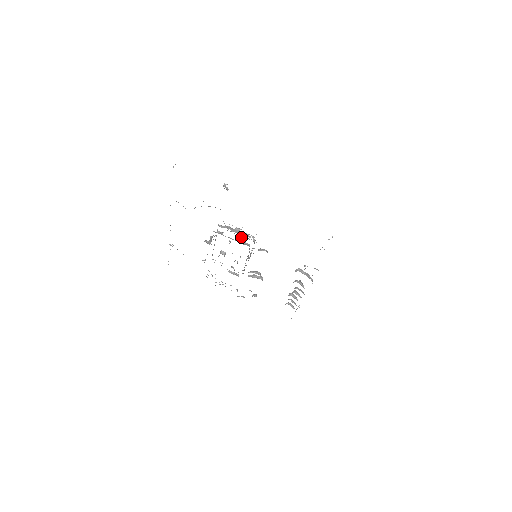
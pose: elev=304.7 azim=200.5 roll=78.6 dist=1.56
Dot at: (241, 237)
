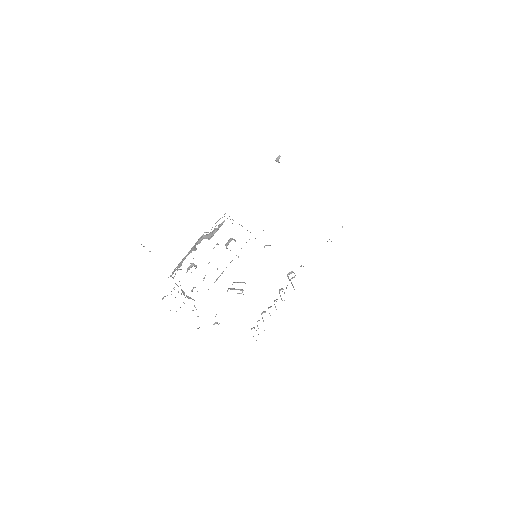
Dot at: (234, 239)
